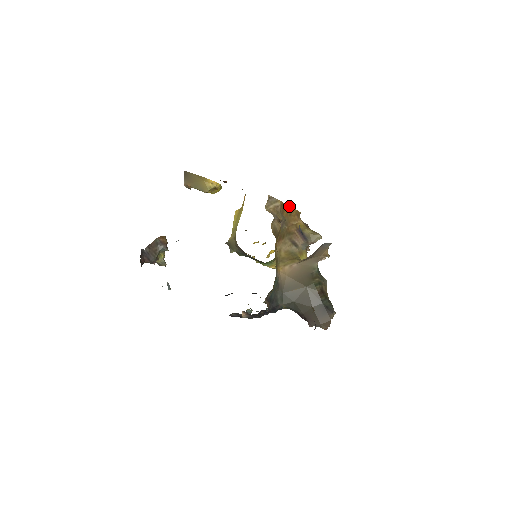
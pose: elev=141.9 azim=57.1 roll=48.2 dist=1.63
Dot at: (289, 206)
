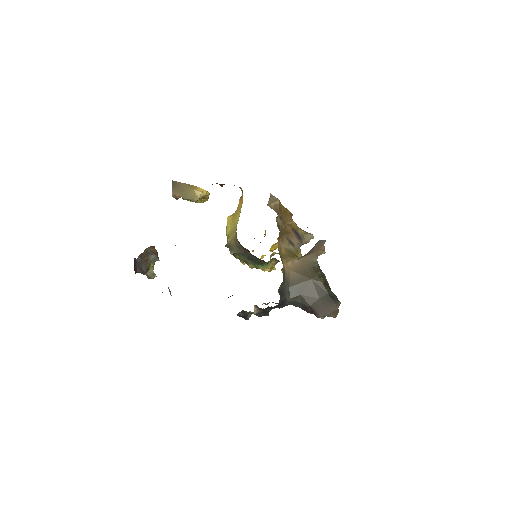
Dot at: (284, 207)
